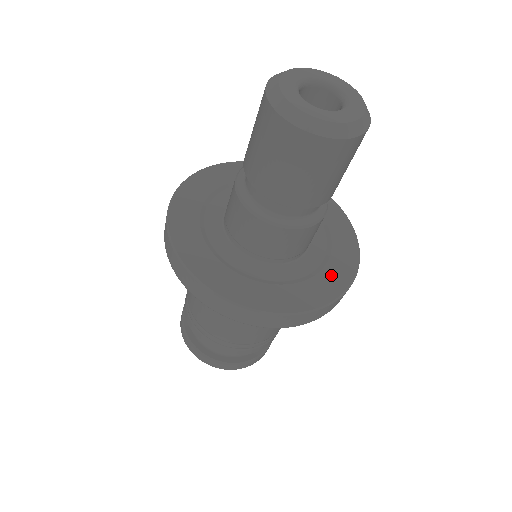
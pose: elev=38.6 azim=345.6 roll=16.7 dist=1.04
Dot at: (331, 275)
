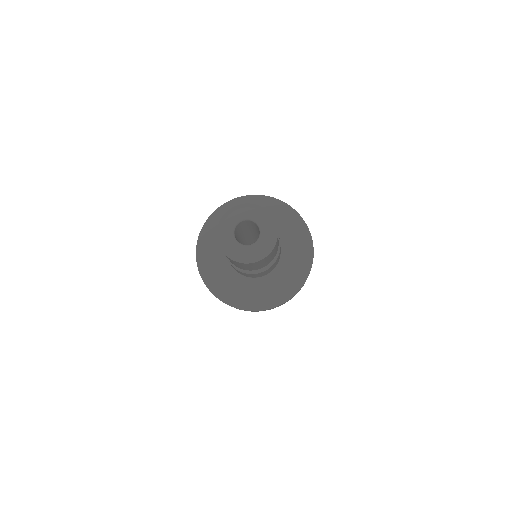
Dot at: (297, 270)
